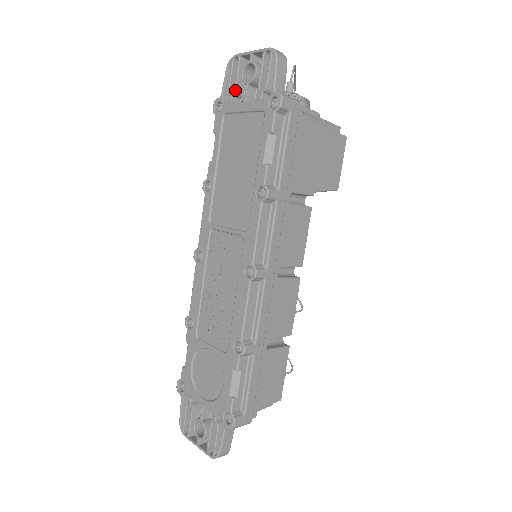
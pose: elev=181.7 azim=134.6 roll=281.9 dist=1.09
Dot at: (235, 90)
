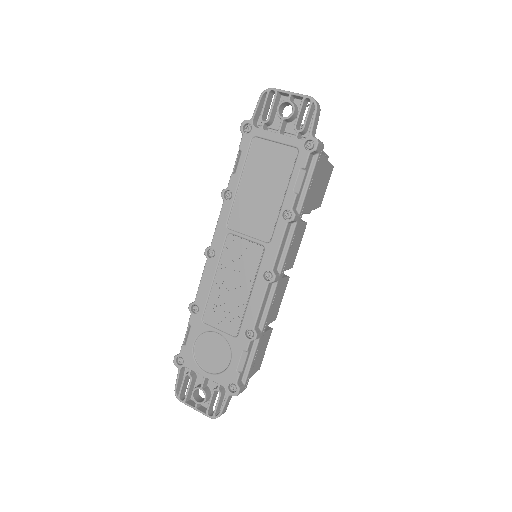
Dot at: (269, 120)
